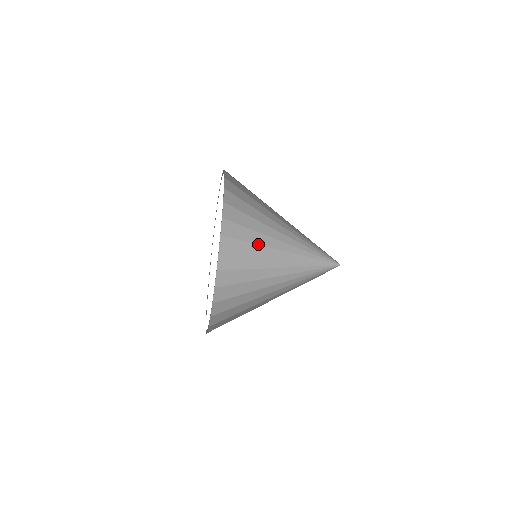
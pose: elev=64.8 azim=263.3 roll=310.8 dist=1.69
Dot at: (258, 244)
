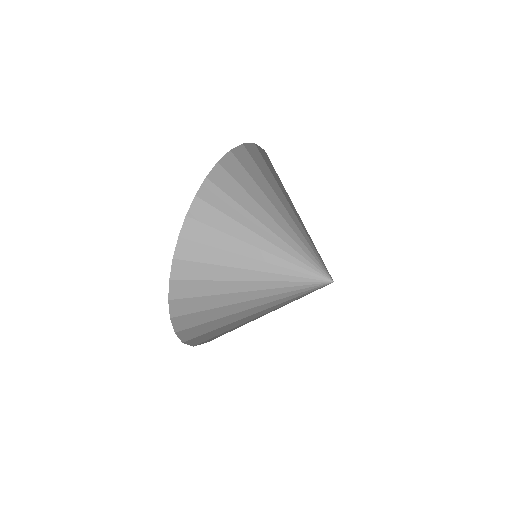
Dot at: (260, 205)
